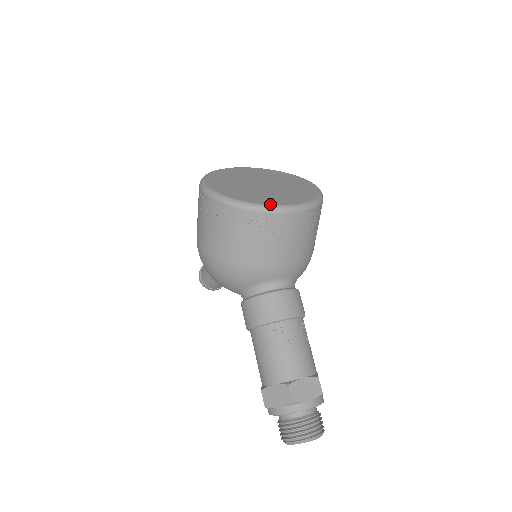
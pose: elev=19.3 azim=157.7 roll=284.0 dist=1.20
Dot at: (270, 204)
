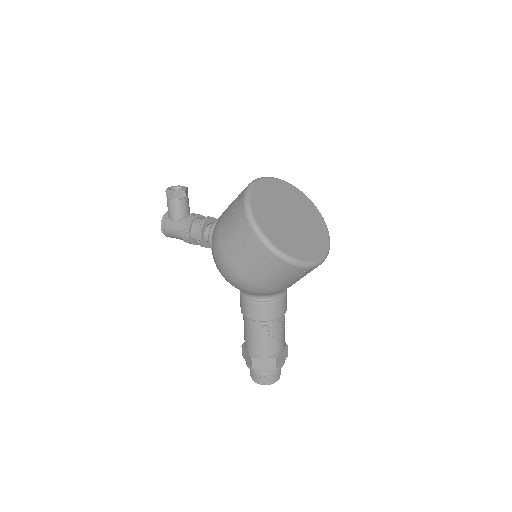
Dot at: (313, 260)
